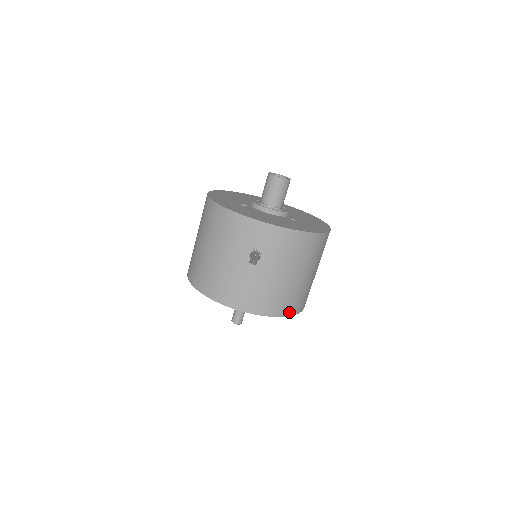
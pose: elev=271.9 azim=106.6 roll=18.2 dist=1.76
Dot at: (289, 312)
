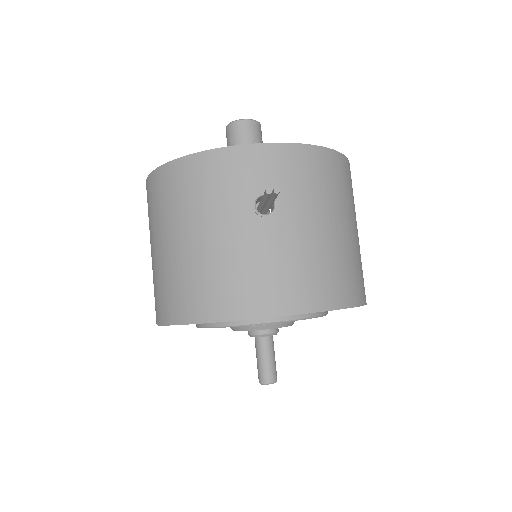
Dot at: (354, 299)
